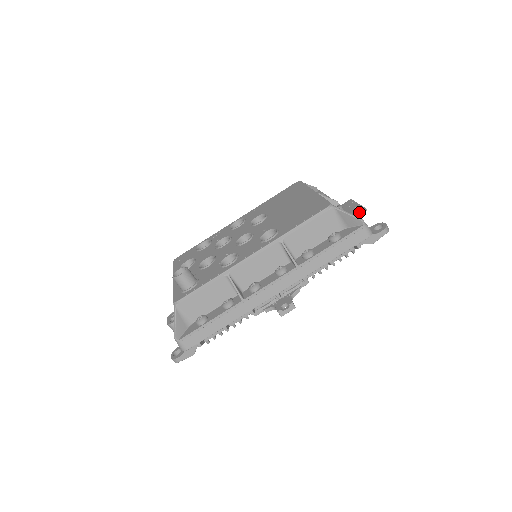
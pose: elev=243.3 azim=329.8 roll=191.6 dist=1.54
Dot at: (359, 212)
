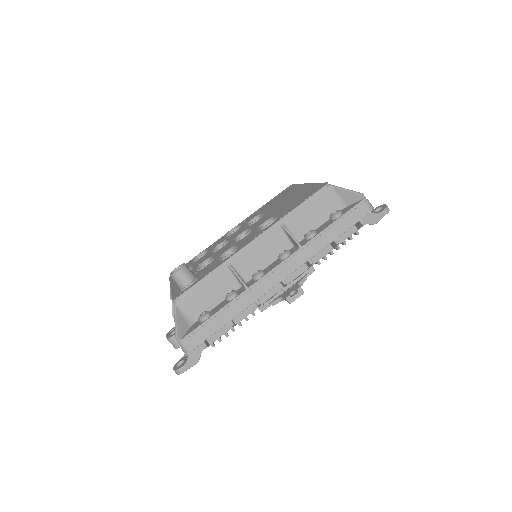
Dot at: occluded
